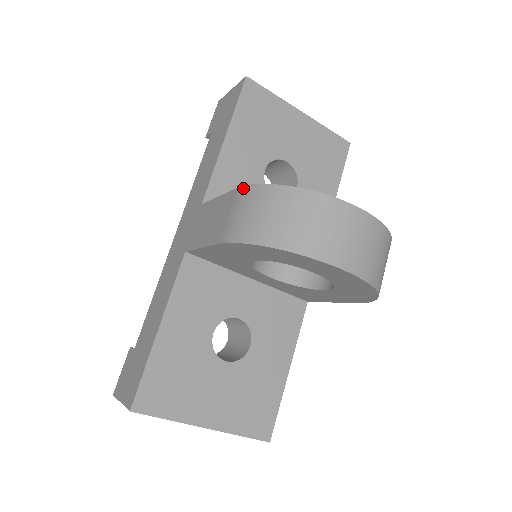
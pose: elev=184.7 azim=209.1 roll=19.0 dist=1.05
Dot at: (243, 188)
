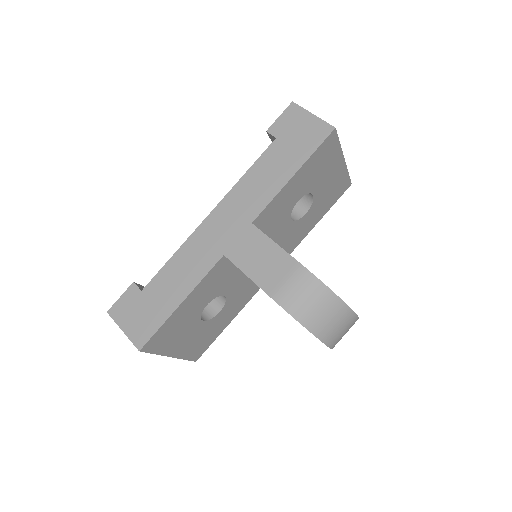
Dot at: (305, 270)
